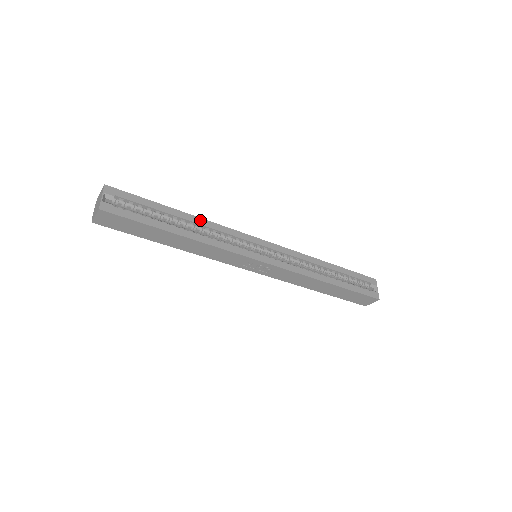
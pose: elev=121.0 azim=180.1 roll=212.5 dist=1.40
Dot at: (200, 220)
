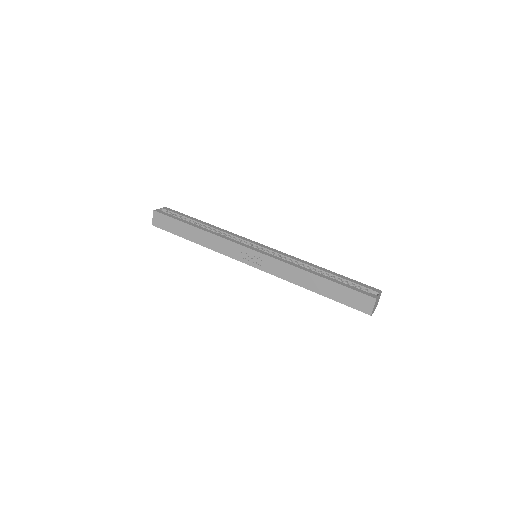
Dot at: (217, 227)
